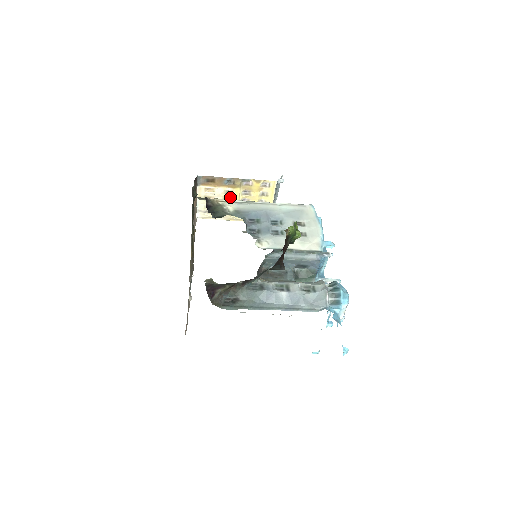
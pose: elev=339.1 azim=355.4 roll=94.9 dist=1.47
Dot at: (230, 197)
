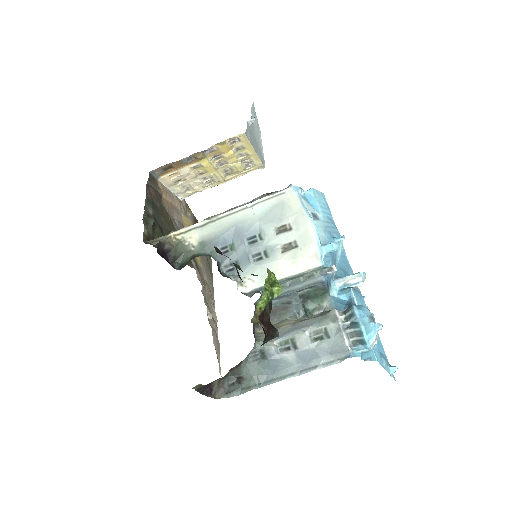
Dot at: (202, 169)
